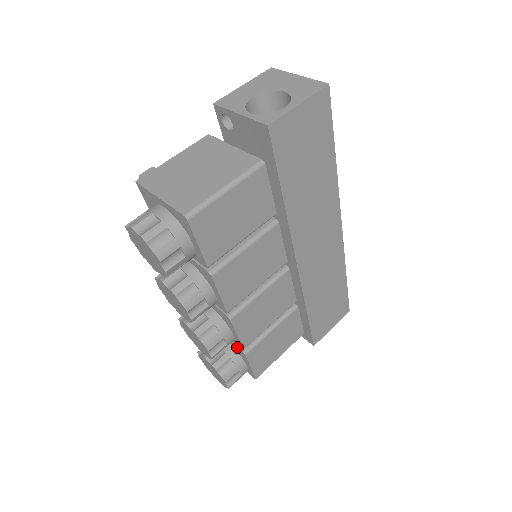
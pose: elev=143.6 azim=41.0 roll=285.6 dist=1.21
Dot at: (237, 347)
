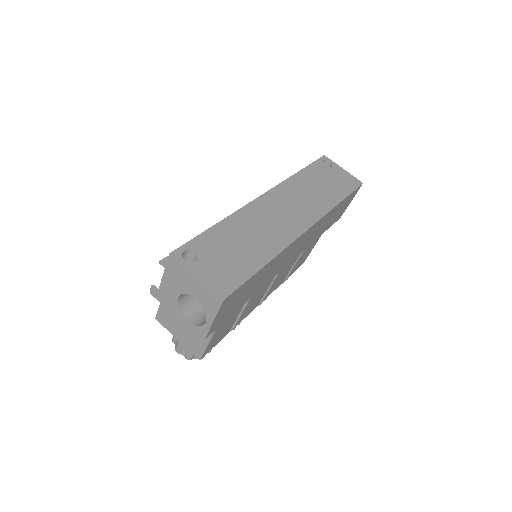
Dot at: occluded
